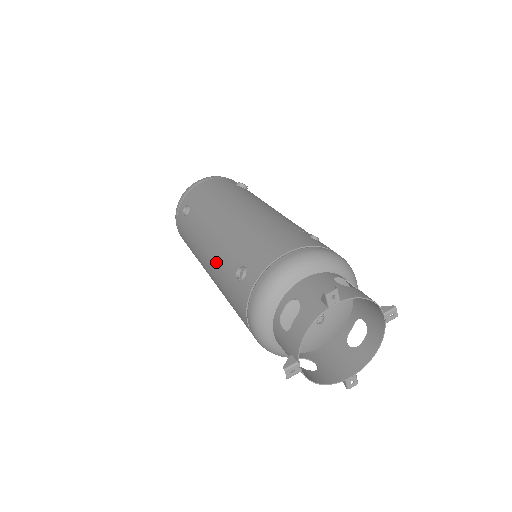
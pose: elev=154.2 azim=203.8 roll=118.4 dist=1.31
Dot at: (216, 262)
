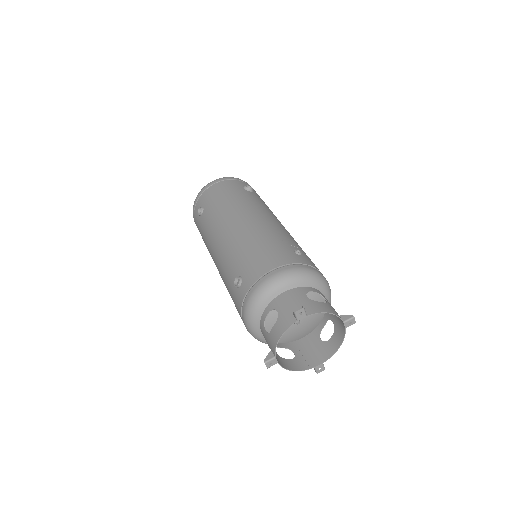
Dot at: (221, 265)
